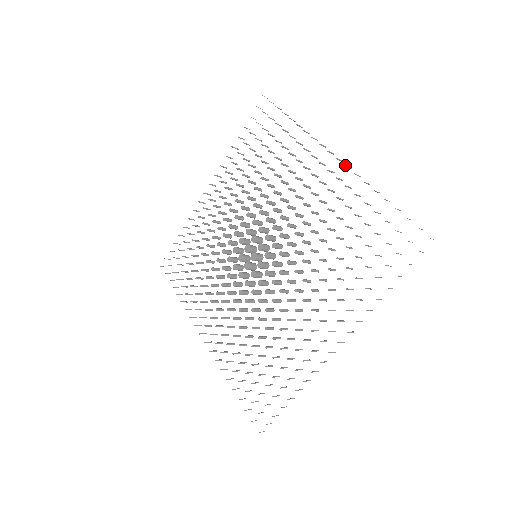
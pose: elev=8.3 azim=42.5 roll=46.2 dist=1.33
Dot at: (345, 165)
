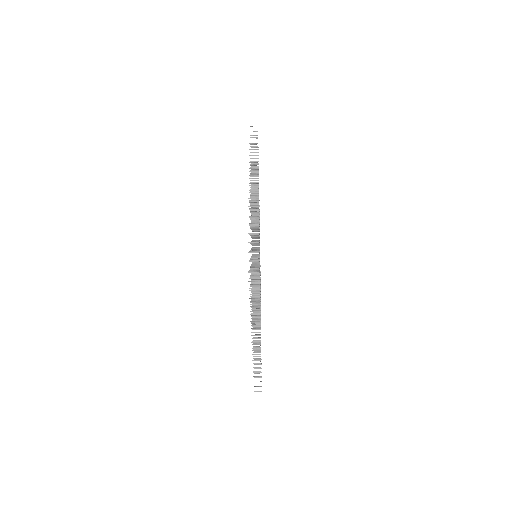
Dot at: occluded
